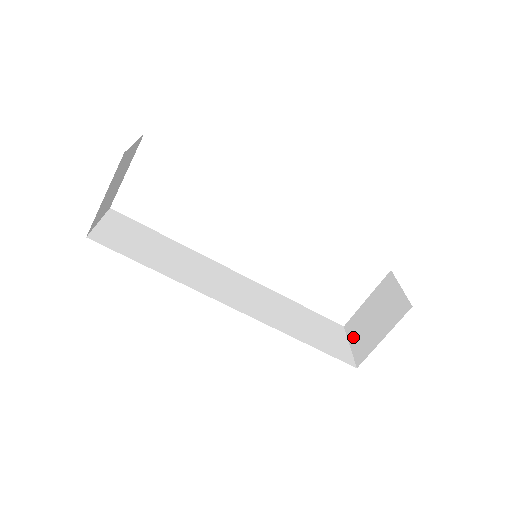
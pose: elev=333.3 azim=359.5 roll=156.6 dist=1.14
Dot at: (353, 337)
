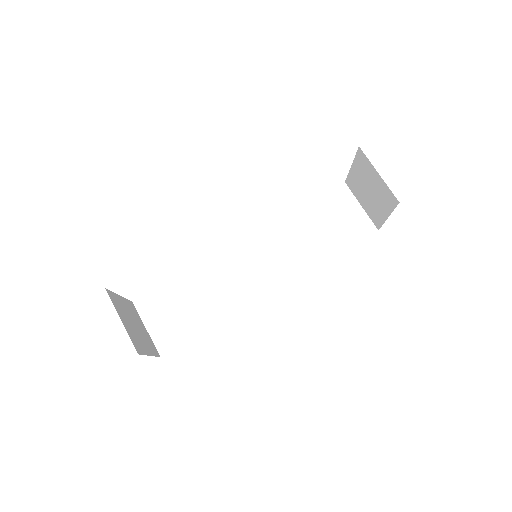
Dot at: (360, 200)
